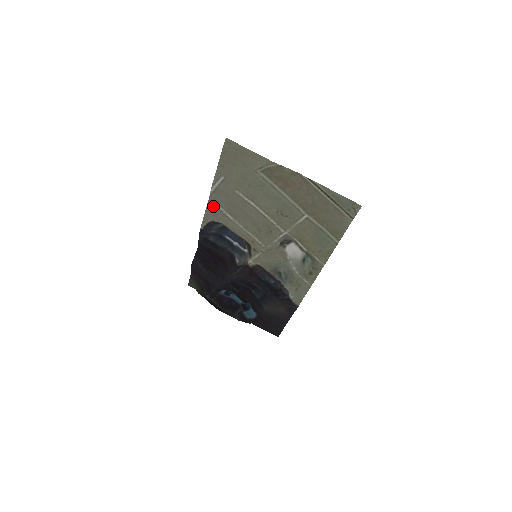
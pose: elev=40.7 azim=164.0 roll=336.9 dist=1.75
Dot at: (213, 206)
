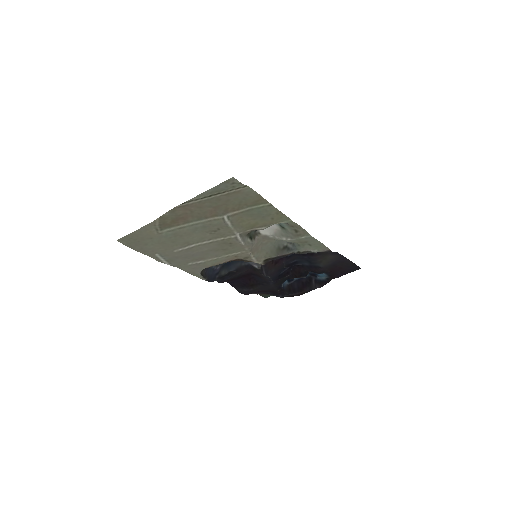
Dot at: (185, 267)
